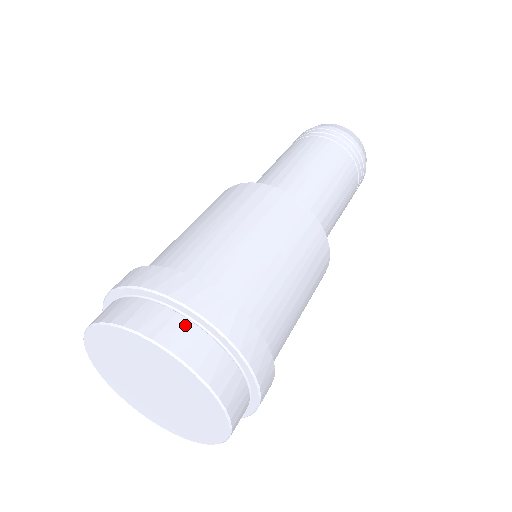
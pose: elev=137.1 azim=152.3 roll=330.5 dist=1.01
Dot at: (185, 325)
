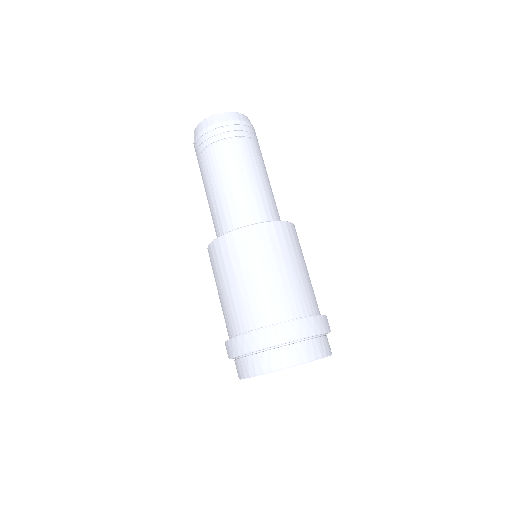
Dot at: (317, 342)
